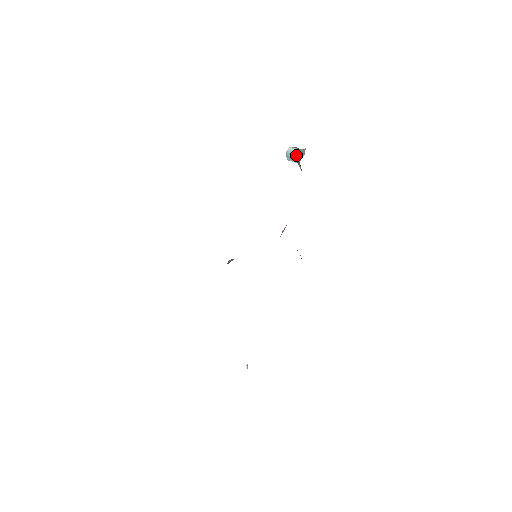
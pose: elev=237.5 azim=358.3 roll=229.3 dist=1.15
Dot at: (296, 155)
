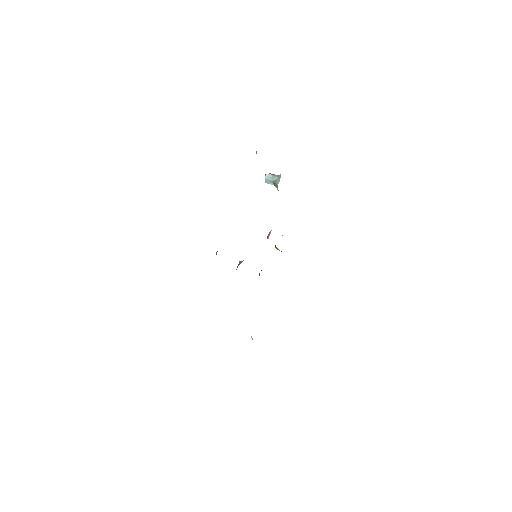
Dot at: (273, 180)
